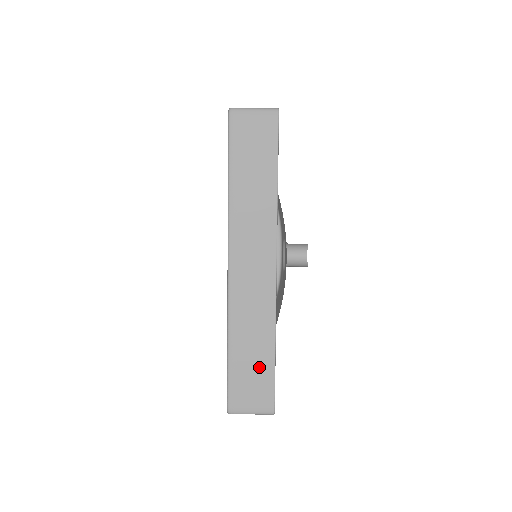
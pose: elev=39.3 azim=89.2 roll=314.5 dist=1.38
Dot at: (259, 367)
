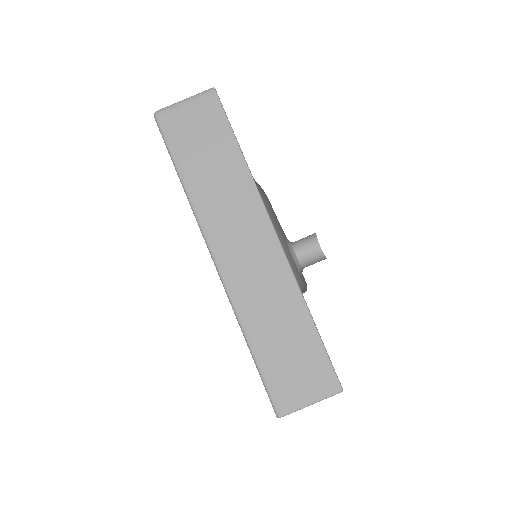
Dot at: occluded
